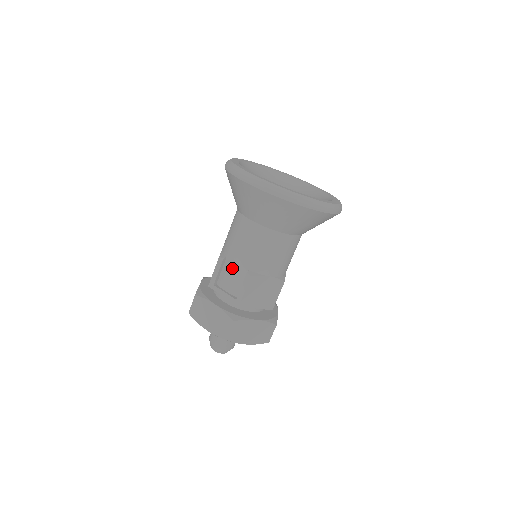
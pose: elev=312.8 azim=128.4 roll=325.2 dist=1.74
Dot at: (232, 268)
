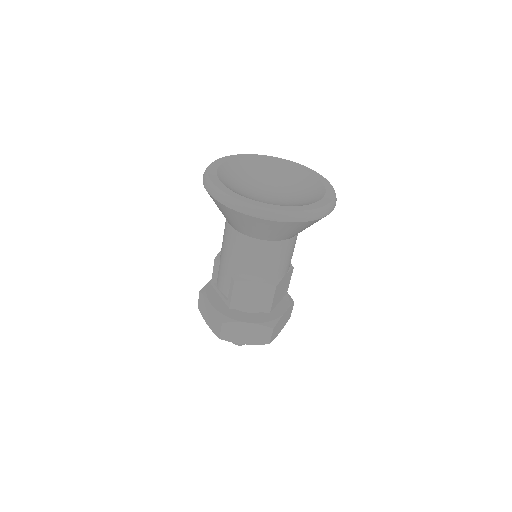
Dot at: (223, 270)
